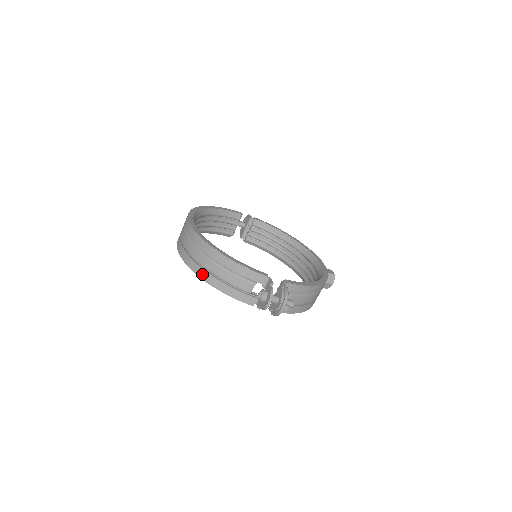
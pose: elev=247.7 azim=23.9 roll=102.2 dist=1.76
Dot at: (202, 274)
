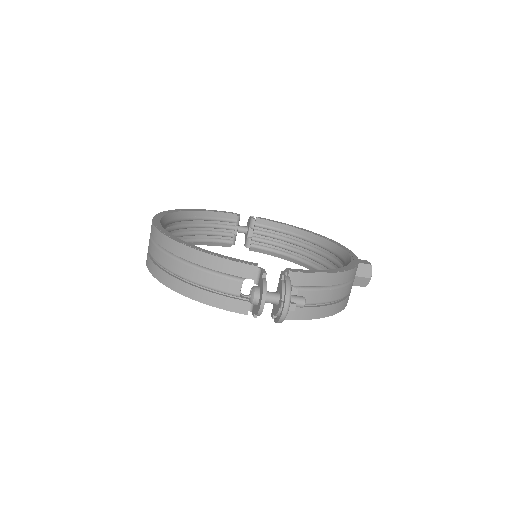
Dot at: (171, 283)
